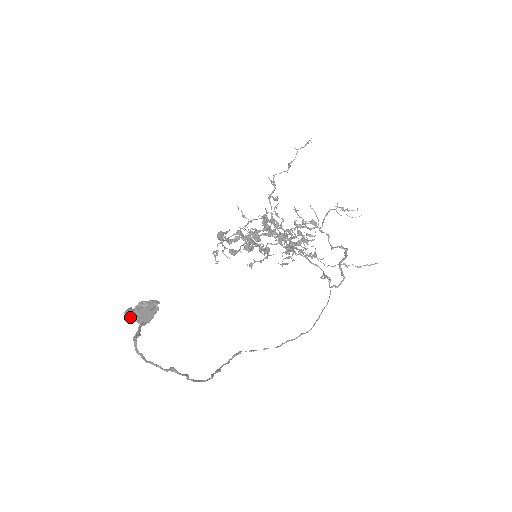
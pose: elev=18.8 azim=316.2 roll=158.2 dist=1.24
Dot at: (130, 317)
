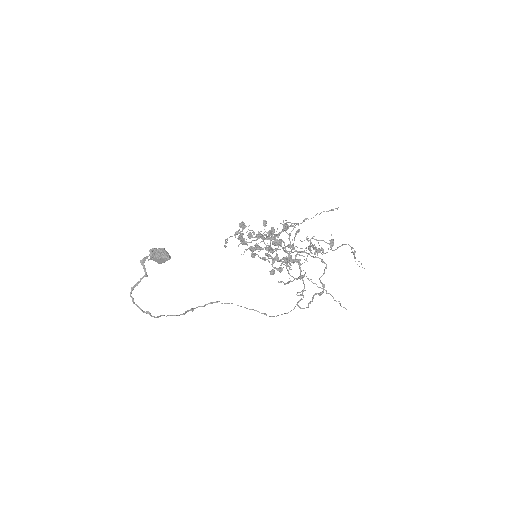
Dot at: (142, 265)
